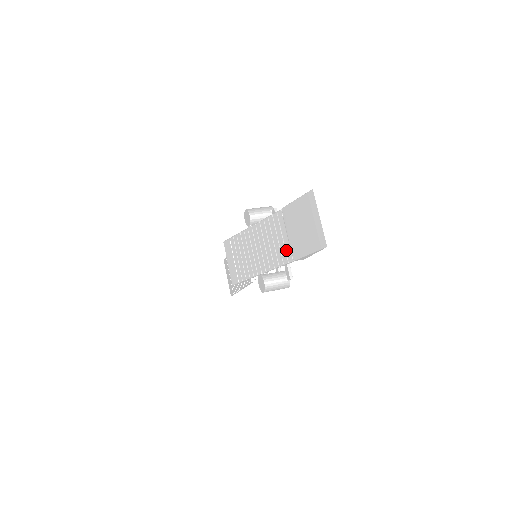
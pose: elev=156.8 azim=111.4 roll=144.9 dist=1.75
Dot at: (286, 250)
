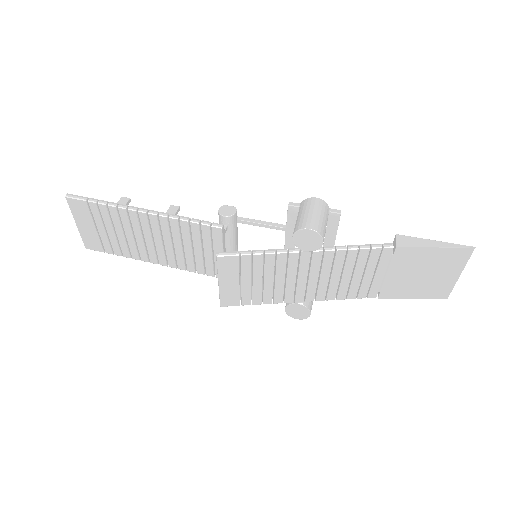
Dot at: (372, 288)
